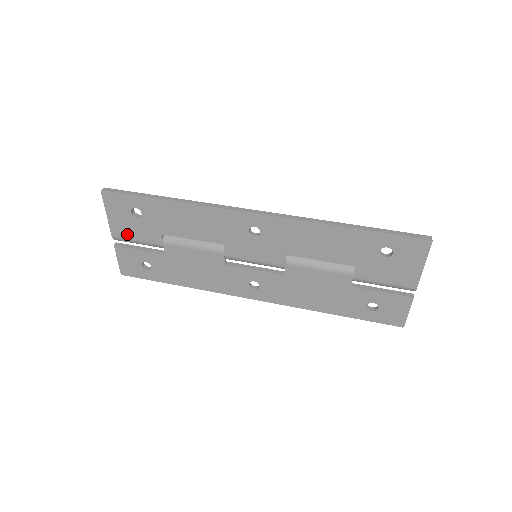
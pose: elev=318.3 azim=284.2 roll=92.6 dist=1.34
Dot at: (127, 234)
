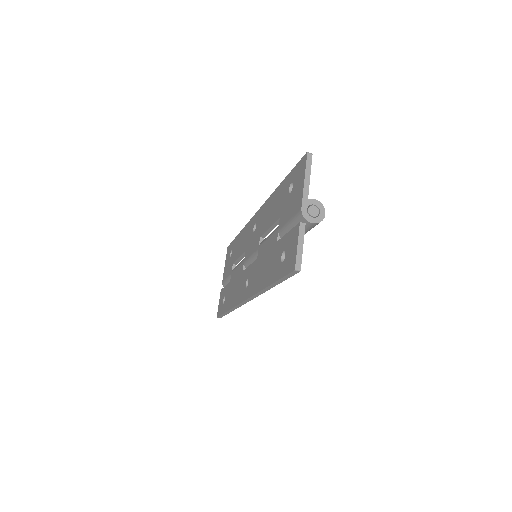
Dot at: occluded
